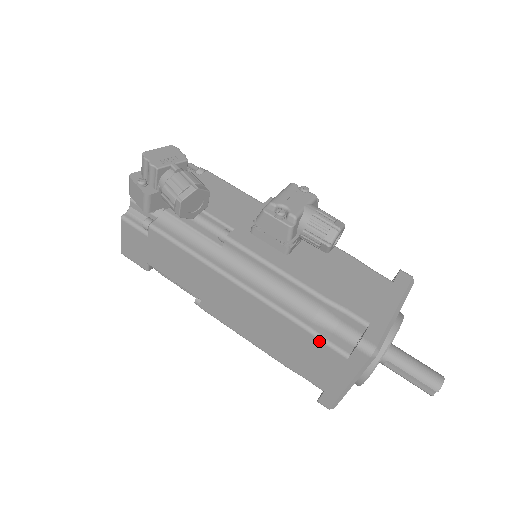
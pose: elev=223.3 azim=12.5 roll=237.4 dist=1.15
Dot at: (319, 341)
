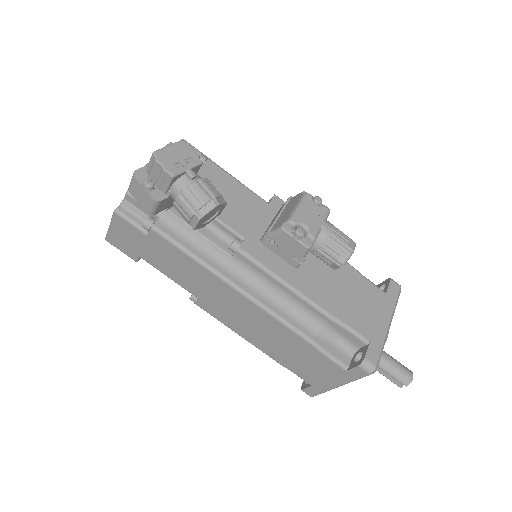
Dot at: (322, 354)
